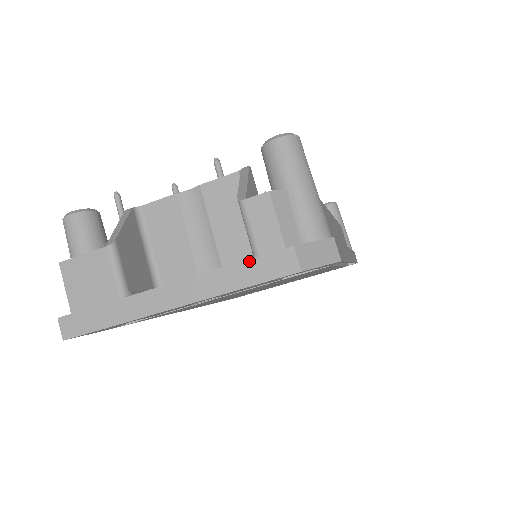
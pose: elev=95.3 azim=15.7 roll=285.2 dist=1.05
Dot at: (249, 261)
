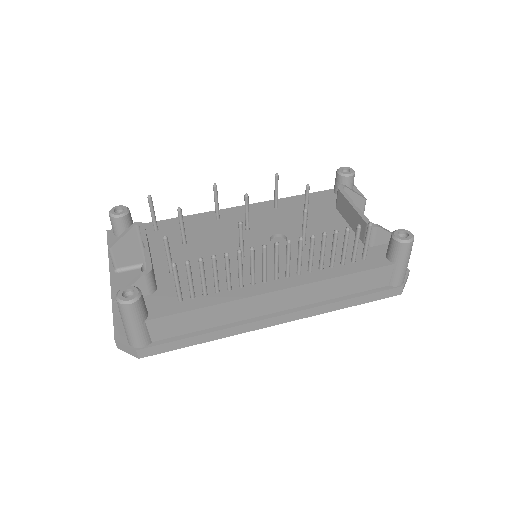
Dot at: (113, 322)
